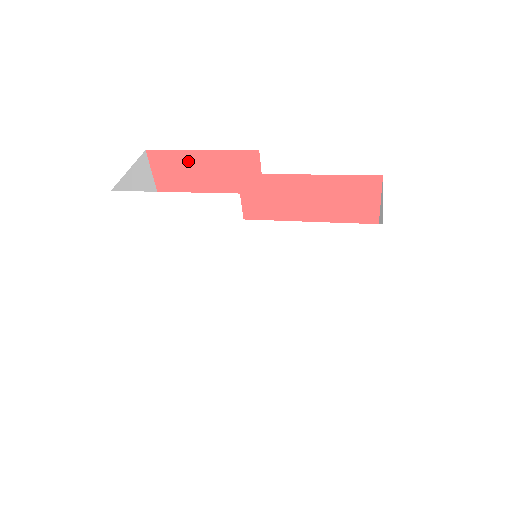
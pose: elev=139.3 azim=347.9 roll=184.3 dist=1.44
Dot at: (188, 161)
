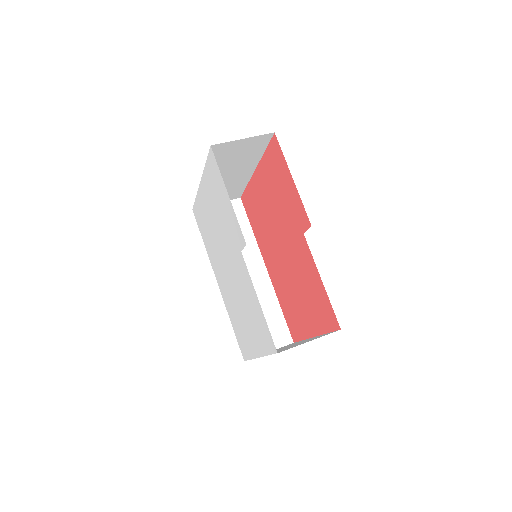
Dot at: (285, 171)
